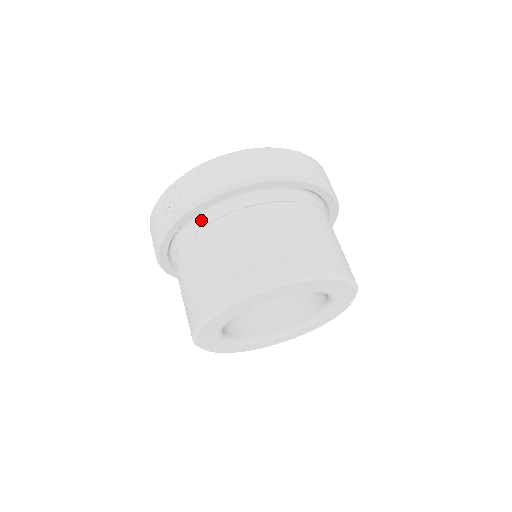
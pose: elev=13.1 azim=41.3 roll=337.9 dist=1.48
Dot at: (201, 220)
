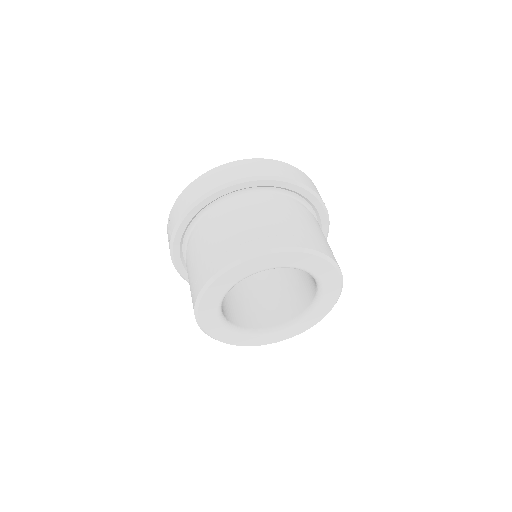
Dot at: (189, 239)
